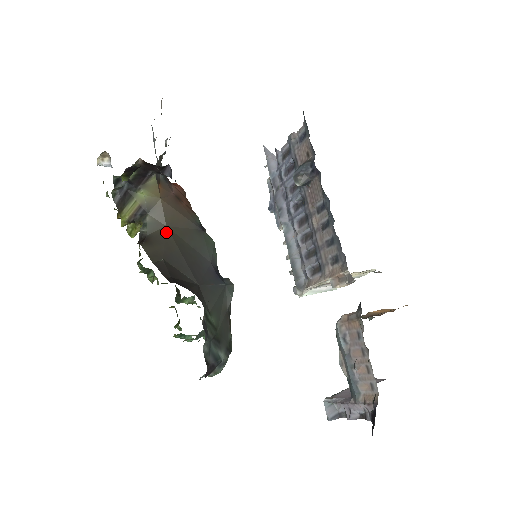
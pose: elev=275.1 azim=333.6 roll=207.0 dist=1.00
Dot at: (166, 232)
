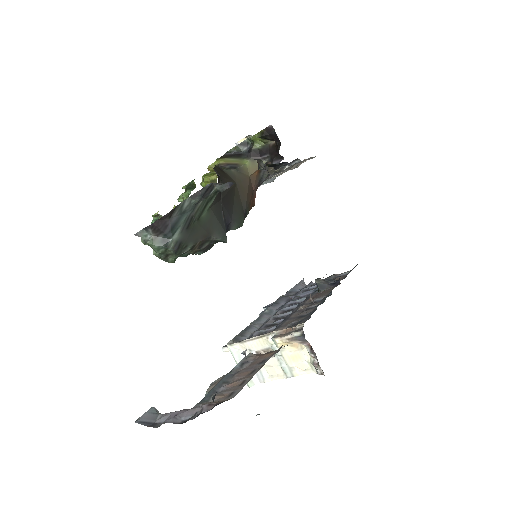
Dot at: (233, 181)
